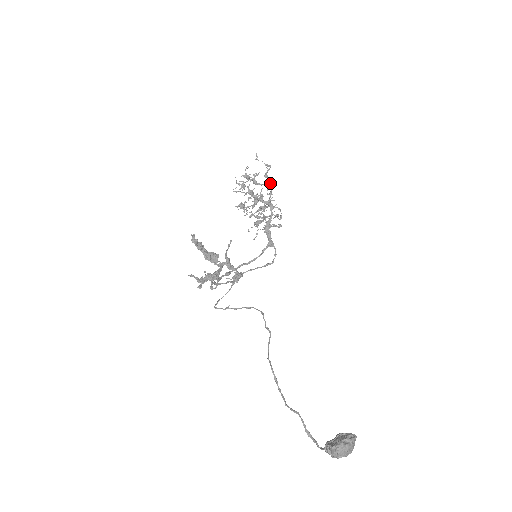
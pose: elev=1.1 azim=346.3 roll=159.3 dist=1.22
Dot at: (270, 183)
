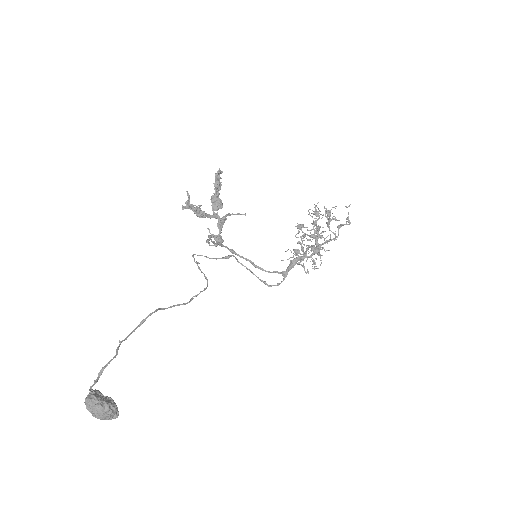
Dot at: (337, 236)
